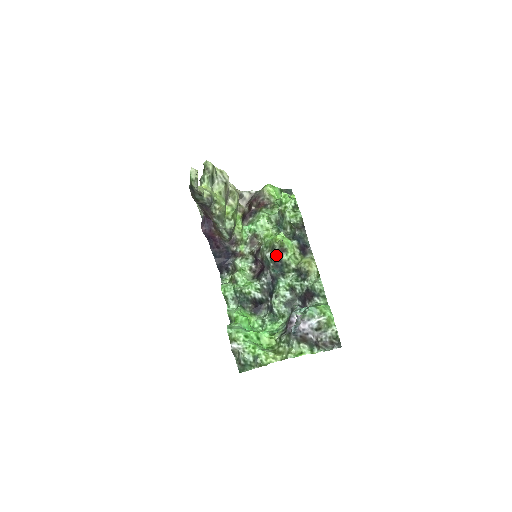
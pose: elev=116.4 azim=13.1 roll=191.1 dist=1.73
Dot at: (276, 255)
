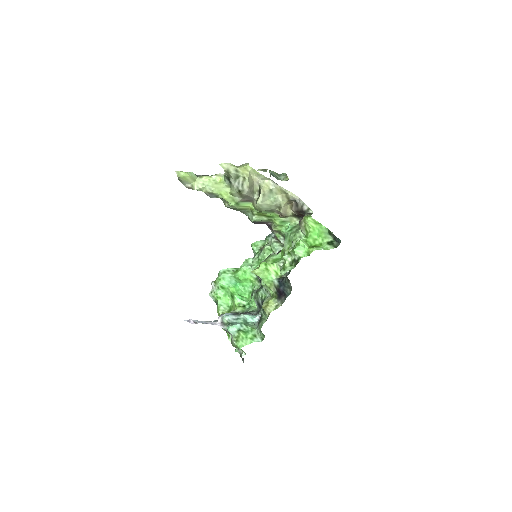
Dot at: occluded
